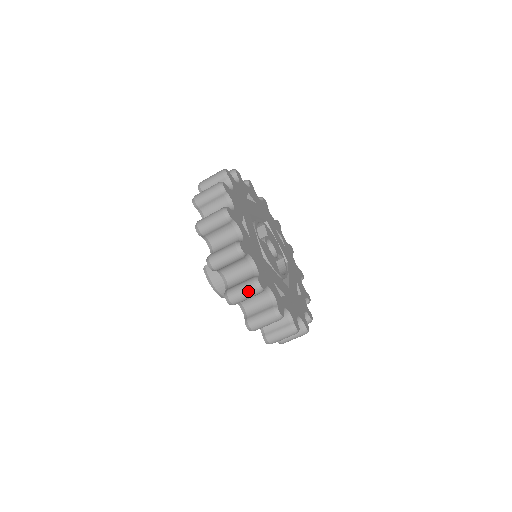
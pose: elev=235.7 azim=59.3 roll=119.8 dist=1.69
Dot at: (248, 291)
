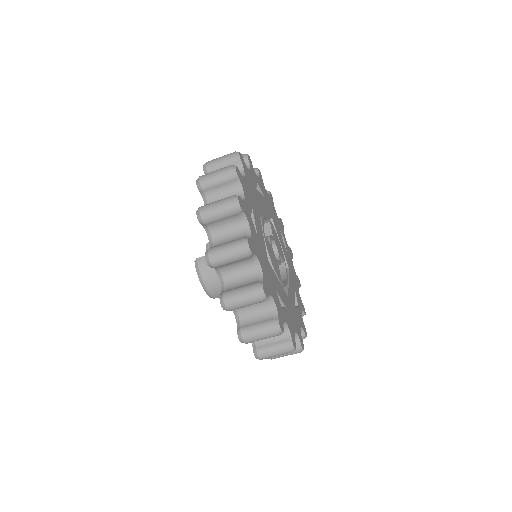
Dot at: (249, 298)
